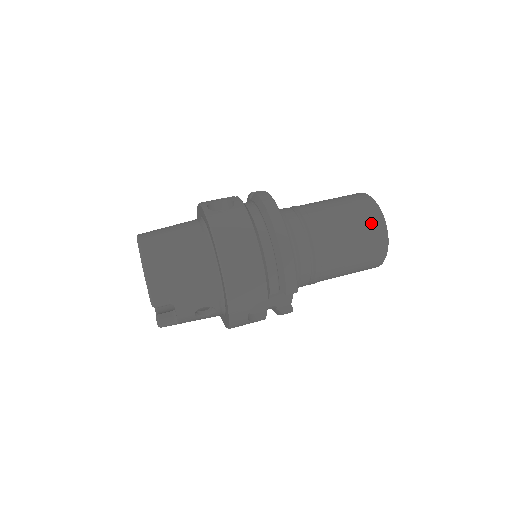
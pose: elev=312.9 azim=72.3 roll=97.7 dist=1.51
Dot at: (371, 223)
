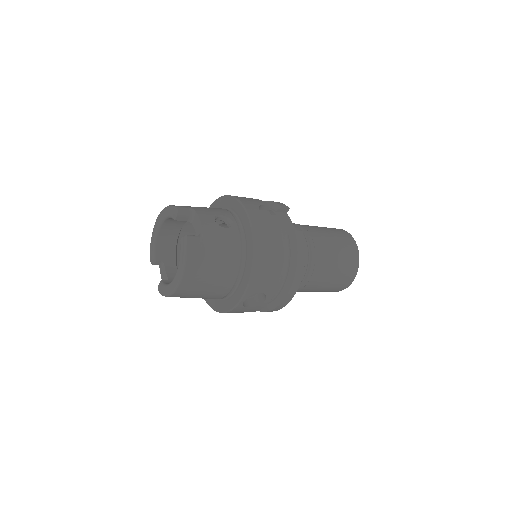
Dot at: occluded
